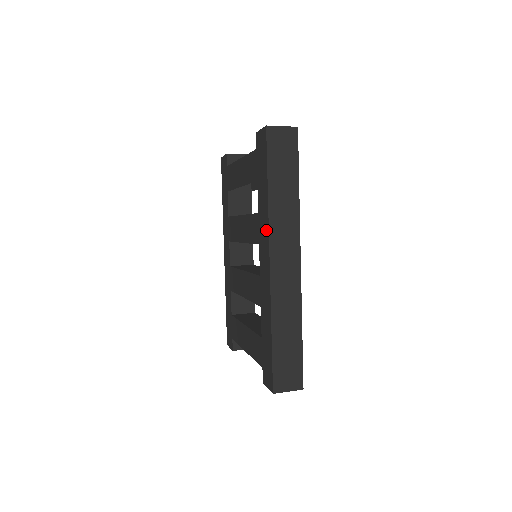
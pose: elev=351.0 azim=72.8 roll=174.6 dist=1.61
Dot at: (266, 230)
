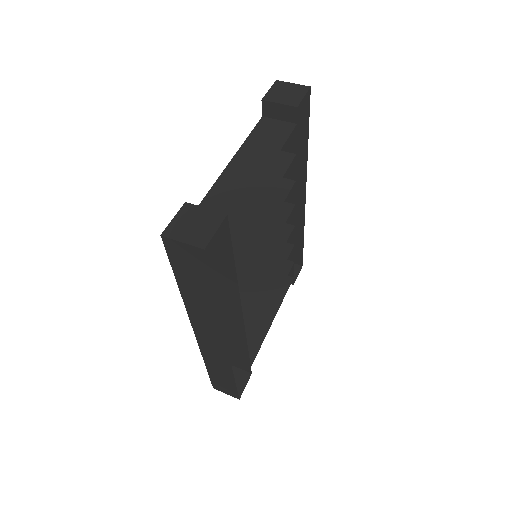
Dot at: occluded
